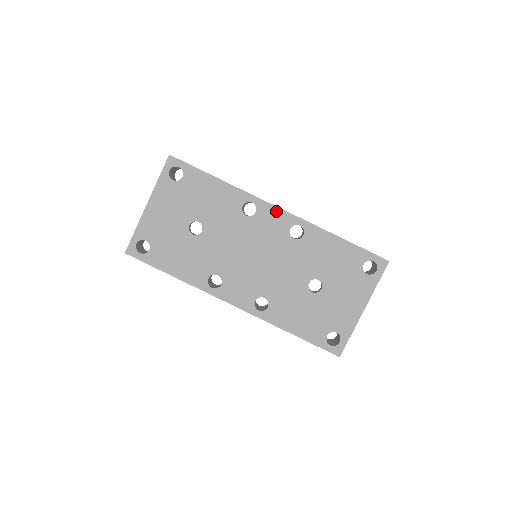
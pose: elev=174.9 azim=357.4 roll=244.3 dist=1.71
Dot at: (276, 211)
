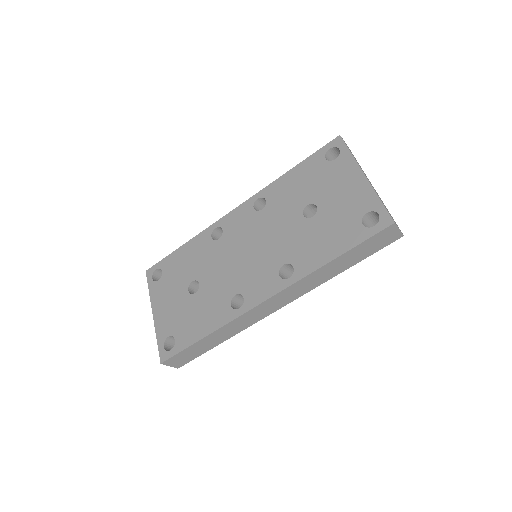
Dot at: (234, 213)
